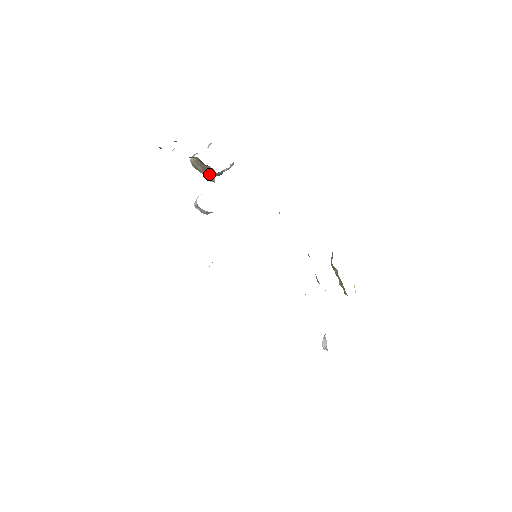
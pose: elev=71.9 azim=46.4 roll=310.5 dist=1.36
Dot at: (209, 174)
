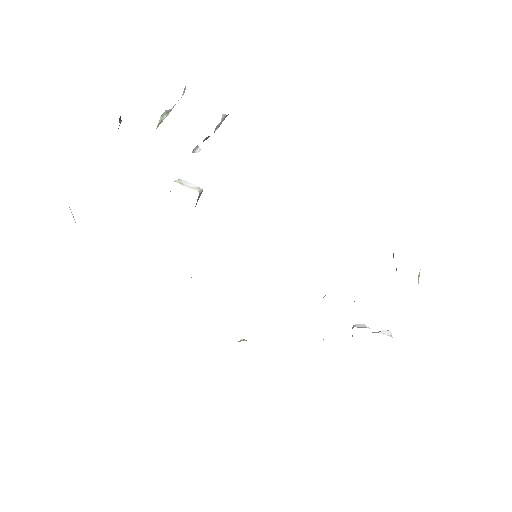
Dot at: occluded
